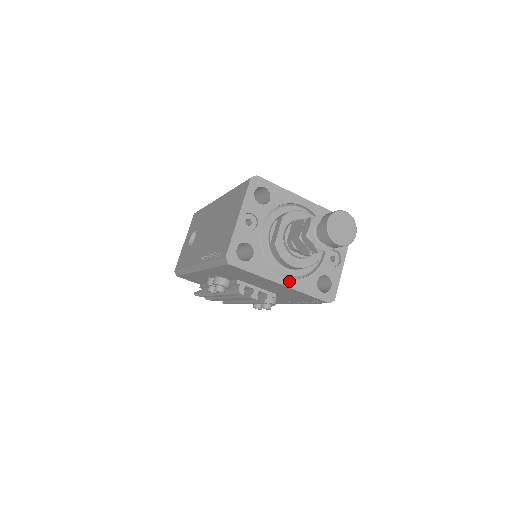
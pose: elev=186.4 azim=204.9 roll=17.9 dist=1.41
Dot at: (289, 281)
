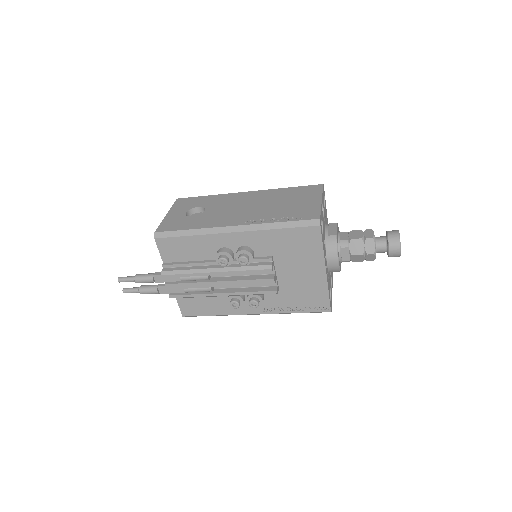
Dot at: occluded
